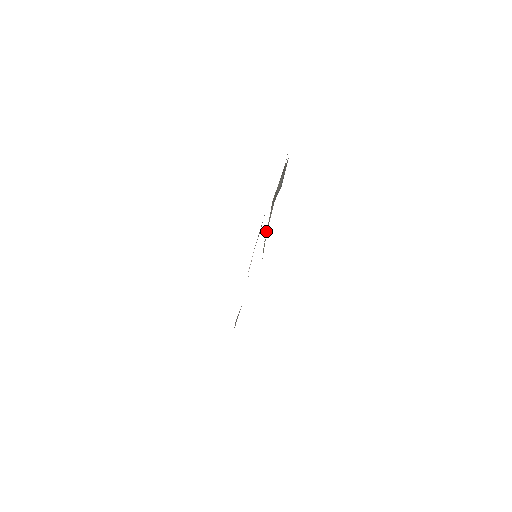
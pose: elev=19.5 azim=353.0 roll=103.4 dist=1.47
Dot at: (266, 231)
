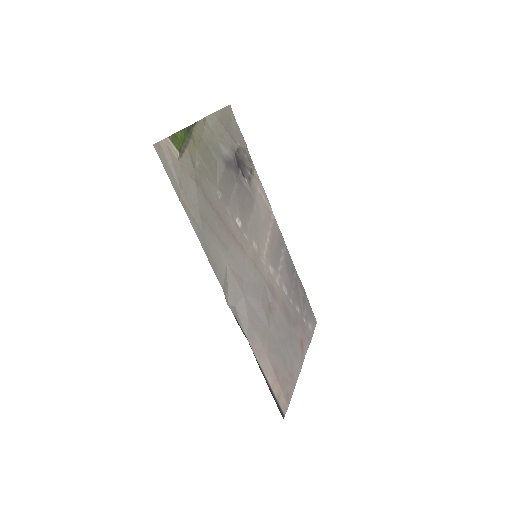
Dot at: (217, 178)
